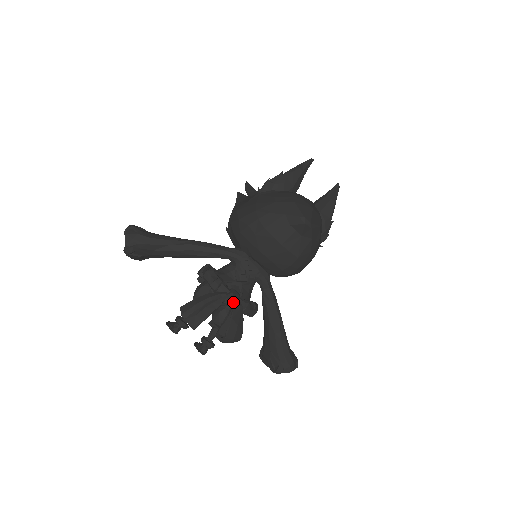
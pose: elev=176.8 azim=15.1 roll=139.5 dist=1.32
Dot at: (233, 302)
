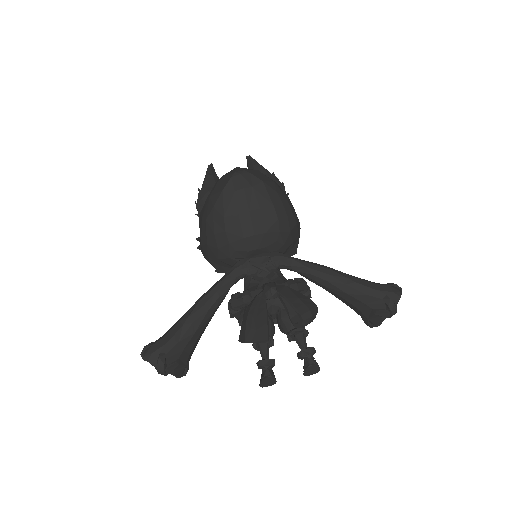
Dot at: (273, 289)
